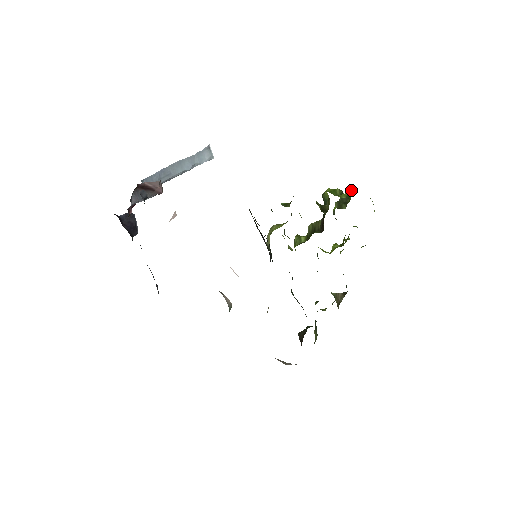
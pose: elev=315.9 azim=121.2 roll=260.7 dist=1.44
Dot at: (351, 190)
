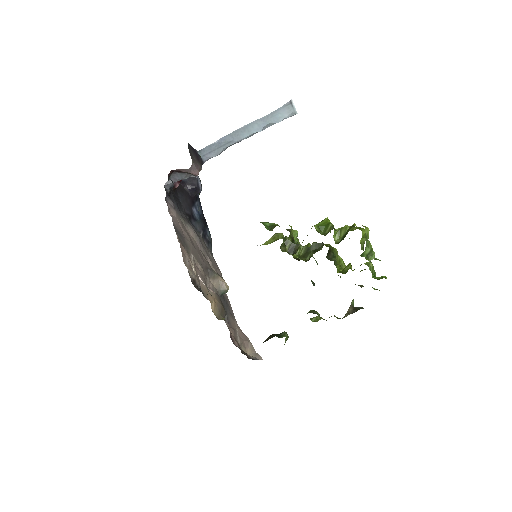
Dot at: (350, 228)
